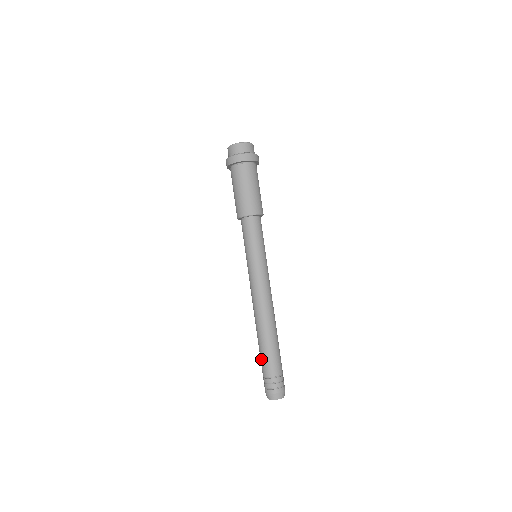
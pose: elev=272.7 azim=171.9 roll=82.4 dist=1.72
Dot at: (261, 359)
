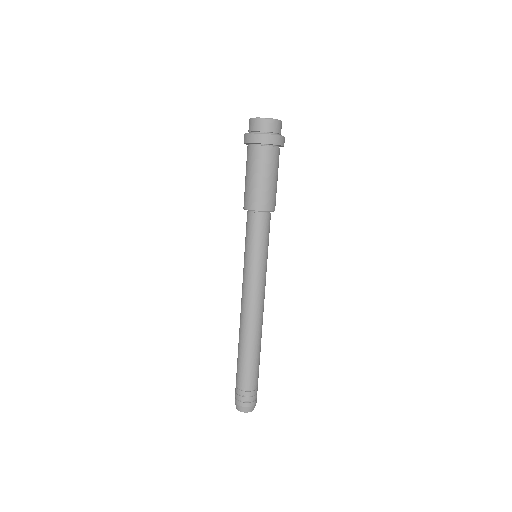
Dot at: (242, 371)
